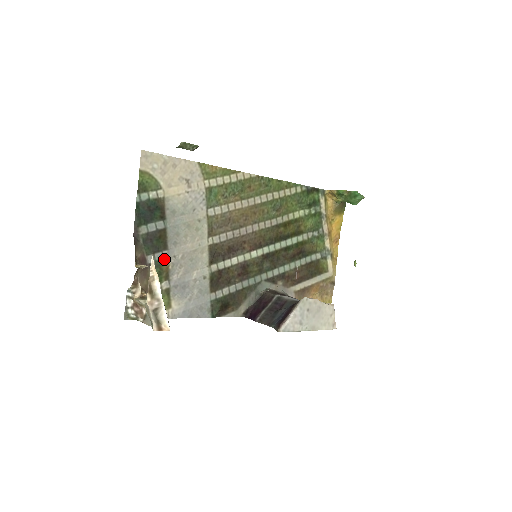
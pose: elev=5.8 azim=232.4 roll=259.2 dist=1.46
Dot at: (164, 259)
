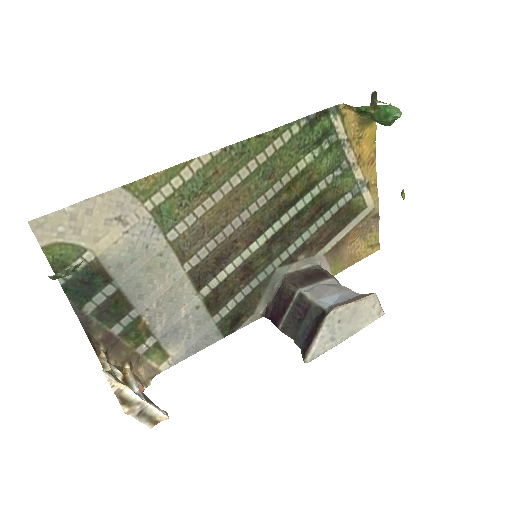
Dot at: (135, 319)
